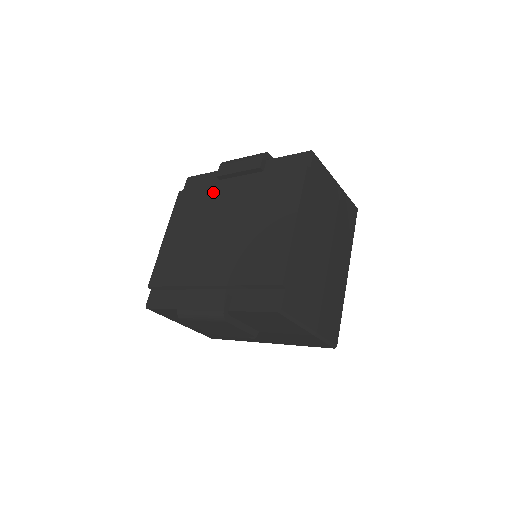
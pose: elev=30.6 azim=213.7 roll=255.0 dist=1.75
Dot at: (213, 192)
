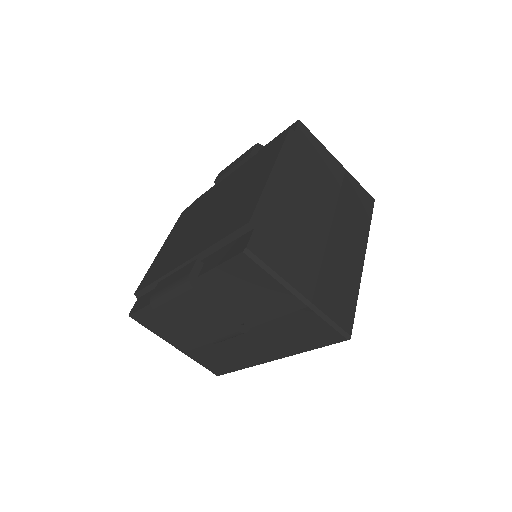
Dot at: (208, 194)
